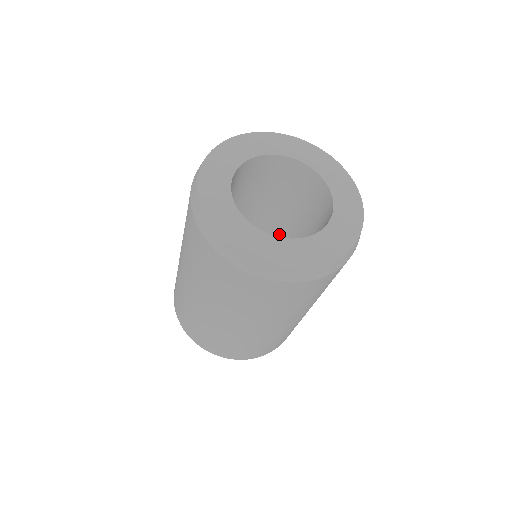
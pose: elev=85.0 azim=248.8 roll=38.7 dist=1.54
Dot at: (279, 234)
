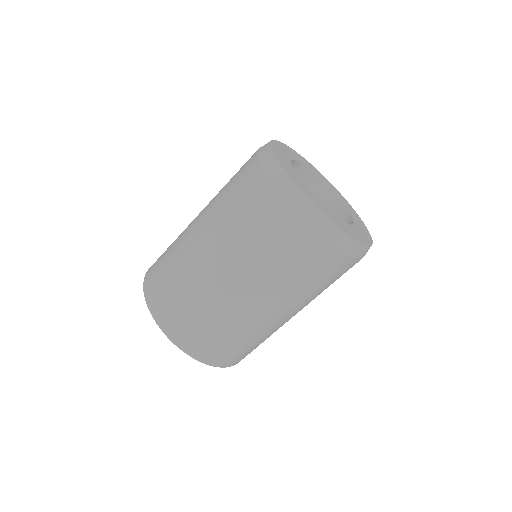
Dot at: occluded
